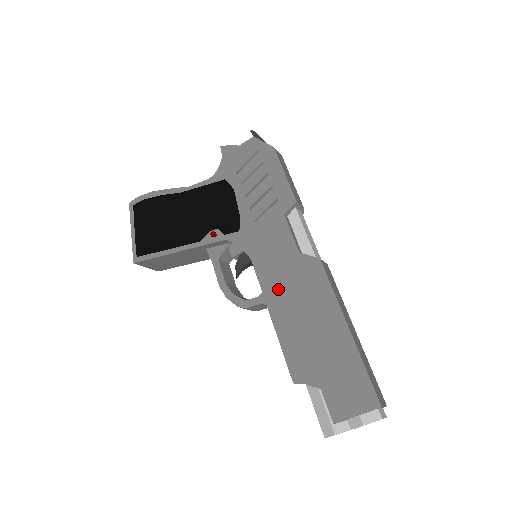
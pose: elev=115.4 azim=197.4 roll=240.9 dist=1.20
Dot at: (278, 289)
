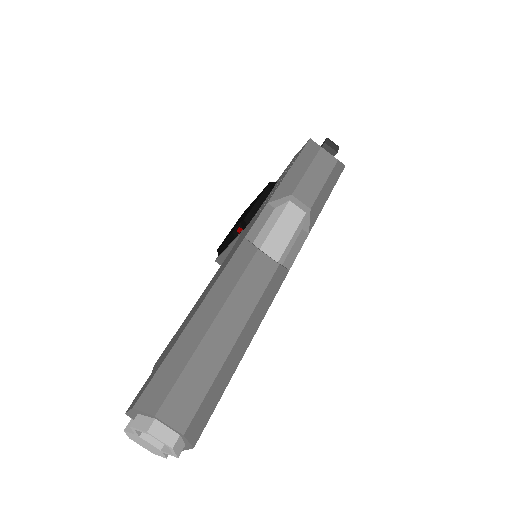
Dot at: (216, 275)
